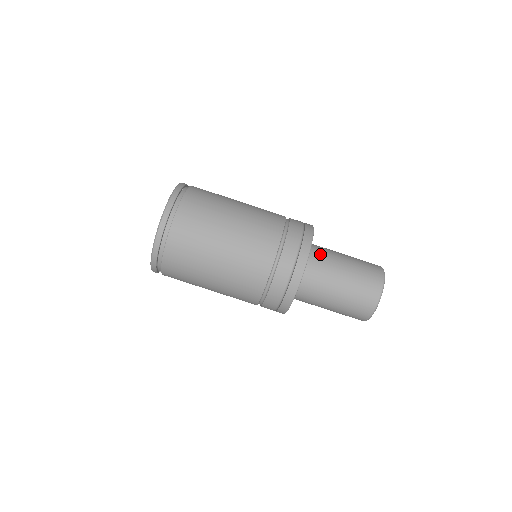
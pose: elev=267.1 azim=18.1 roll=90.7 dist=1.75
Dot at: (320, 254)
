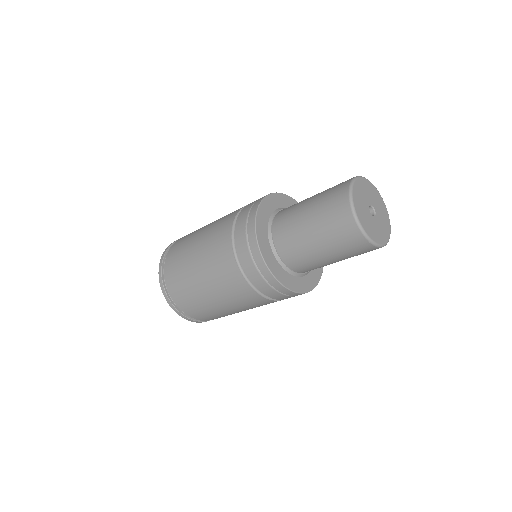
Dot at: (283, 214)
